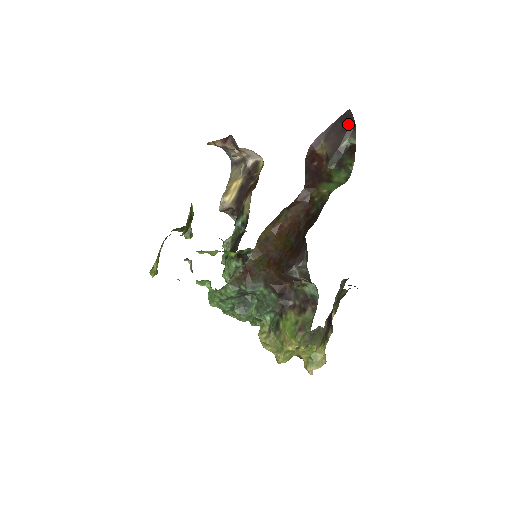
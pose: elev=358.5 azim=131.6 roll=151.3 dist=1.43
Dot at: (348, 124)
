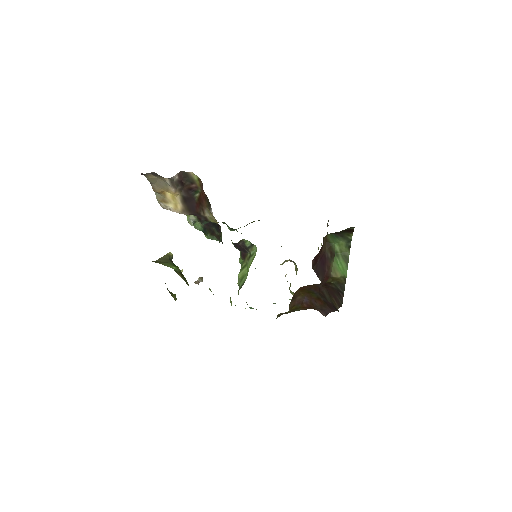
Dot at: occluded
